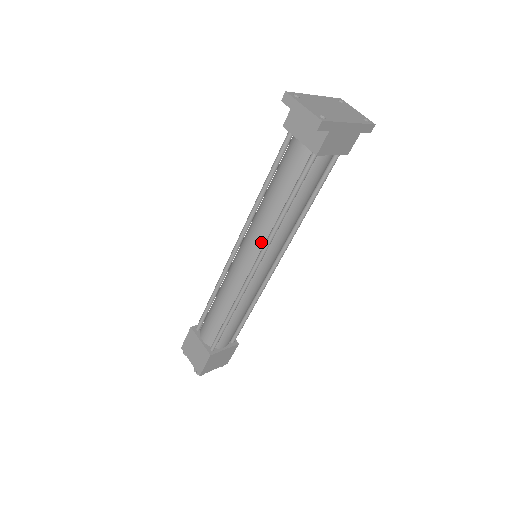
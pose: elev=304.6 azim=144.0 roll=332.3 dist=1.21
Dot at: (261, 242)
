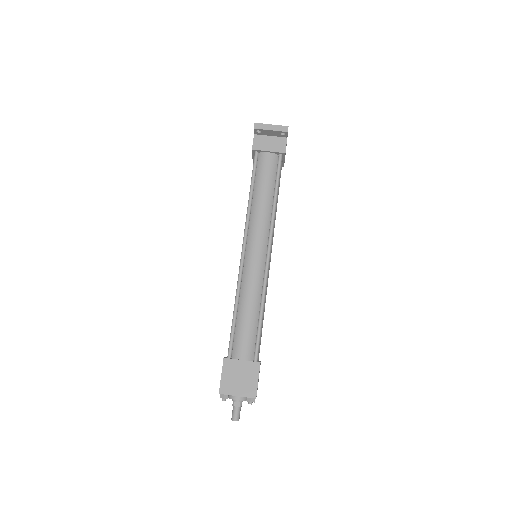
Dot at: (266, 231)
